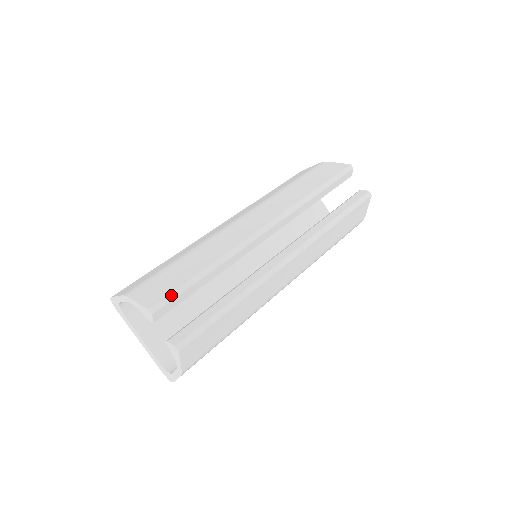
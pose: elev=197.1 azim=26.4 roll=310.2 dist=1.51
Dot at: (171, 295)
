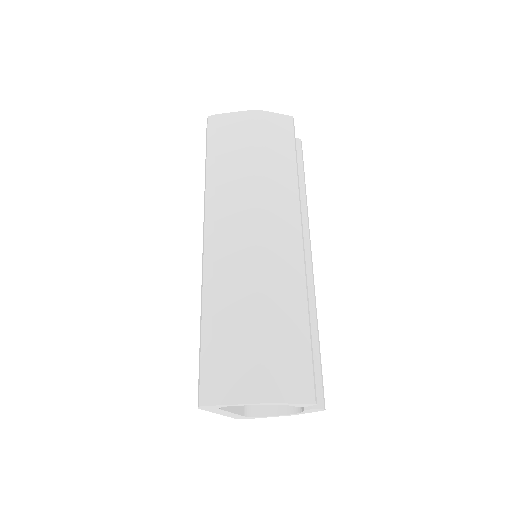
Dot at: (314, 374)
